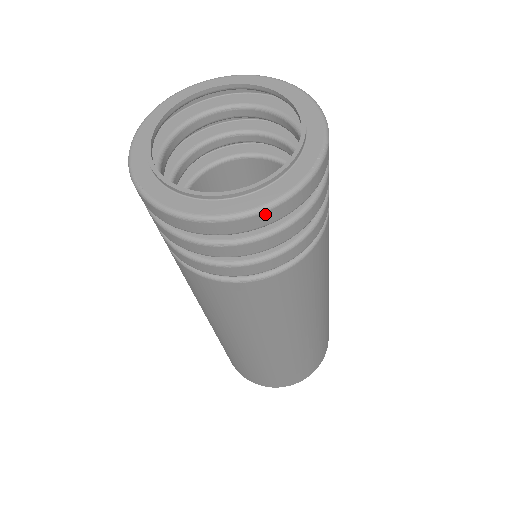
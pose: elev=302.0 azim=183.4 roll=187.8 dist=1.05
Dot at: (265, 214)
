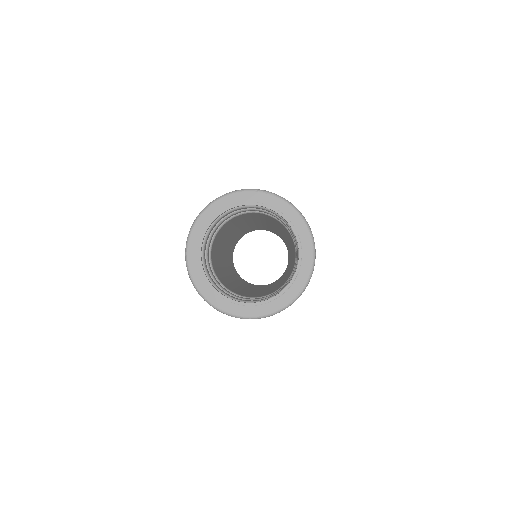
Dot at: occluded
